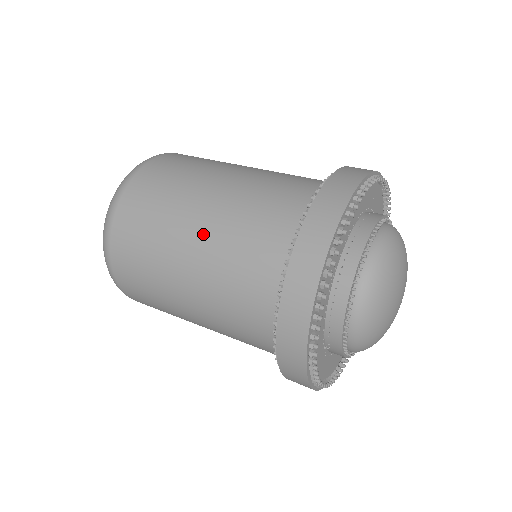
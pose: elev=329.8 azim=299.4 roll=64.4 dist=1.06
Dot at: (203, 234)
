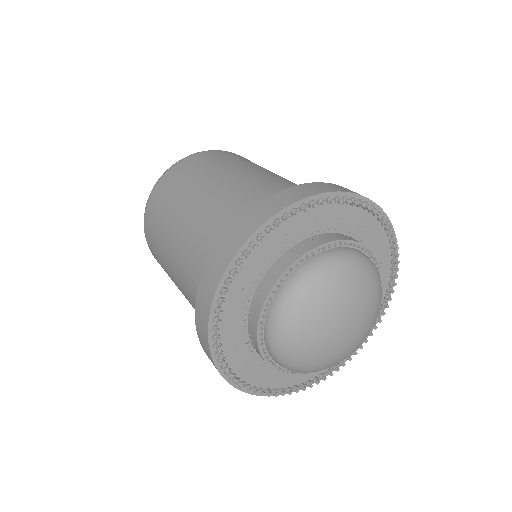
Dot at: (197, 206)
